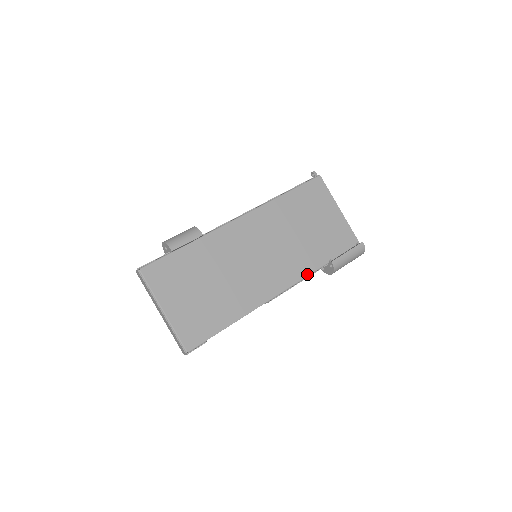
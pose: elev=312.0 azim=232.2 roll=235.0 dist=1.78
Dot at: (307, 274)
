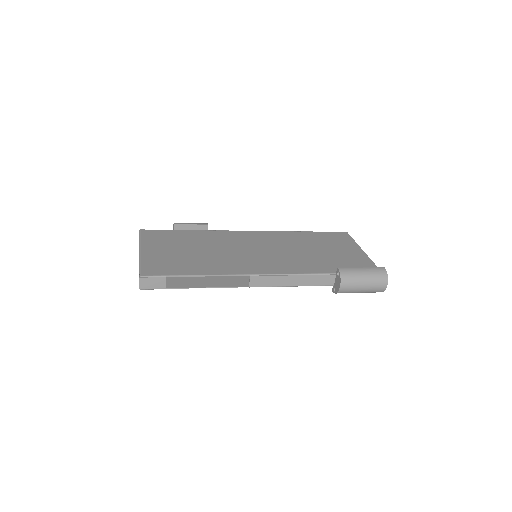
Dot at: (306, 273)
